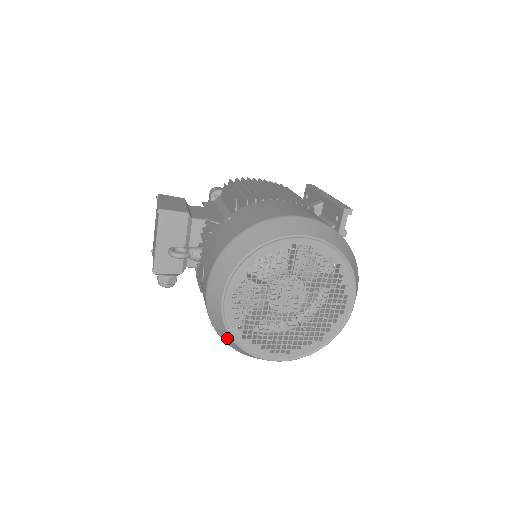
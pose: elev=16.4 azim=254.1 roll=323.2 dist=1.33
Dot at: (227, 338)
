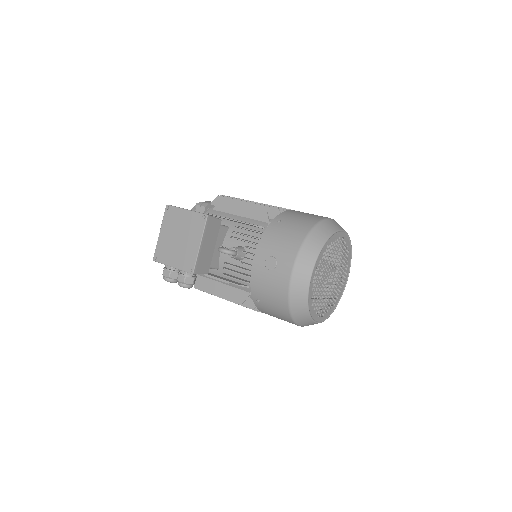
Dot at: (301, 308)
